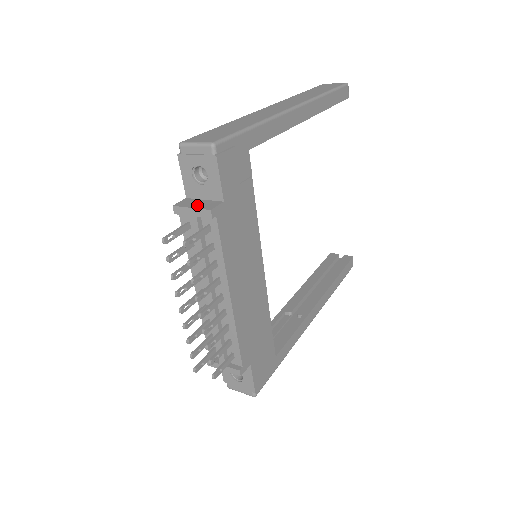
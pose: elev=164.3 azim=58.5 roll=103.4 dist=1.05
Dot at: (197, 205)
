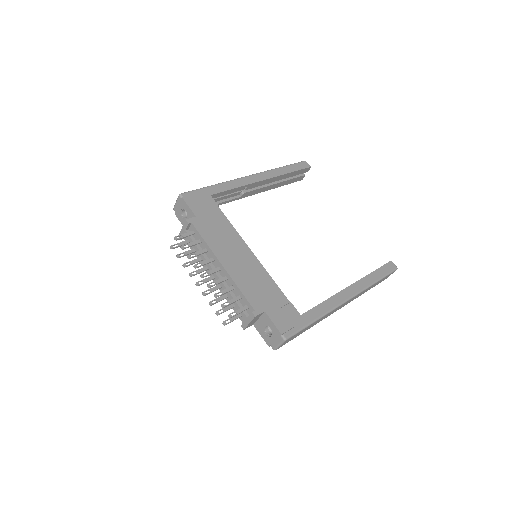
Dot at: occluded
